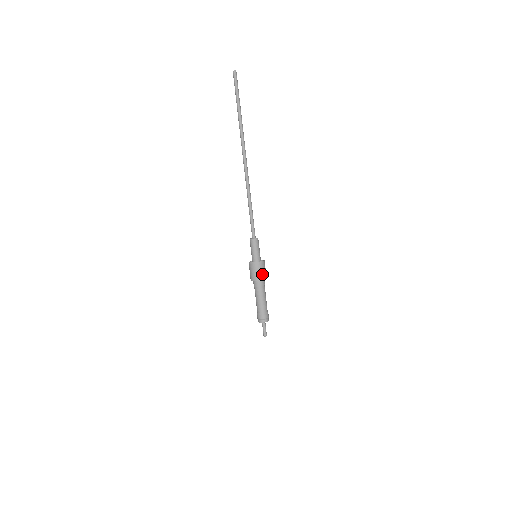
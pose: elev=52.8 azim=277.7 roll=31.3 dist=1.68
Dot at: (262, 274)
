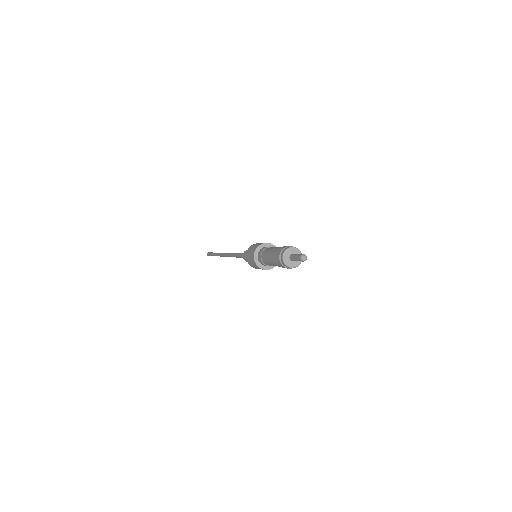
Dot at: (259, 244)
